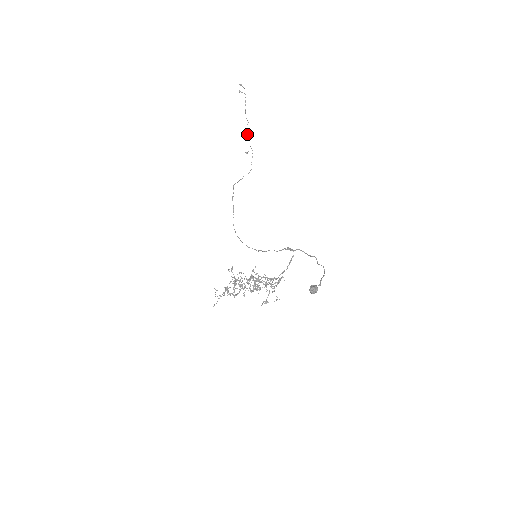
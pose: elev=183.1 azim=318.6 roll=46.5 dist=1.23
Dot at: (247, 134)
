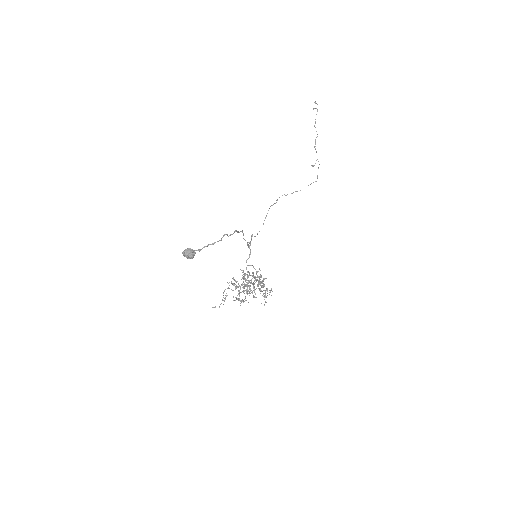
Dot at: (314, 147)
